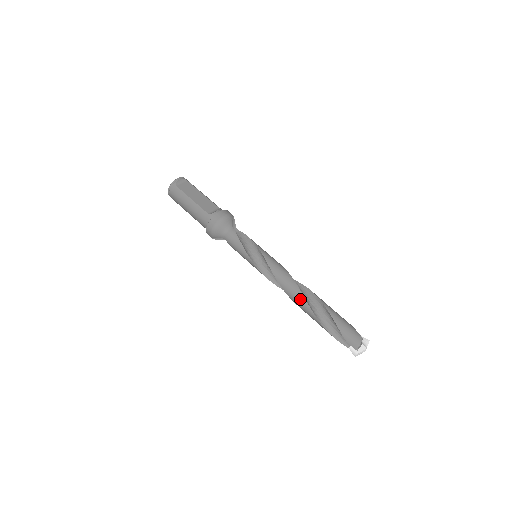
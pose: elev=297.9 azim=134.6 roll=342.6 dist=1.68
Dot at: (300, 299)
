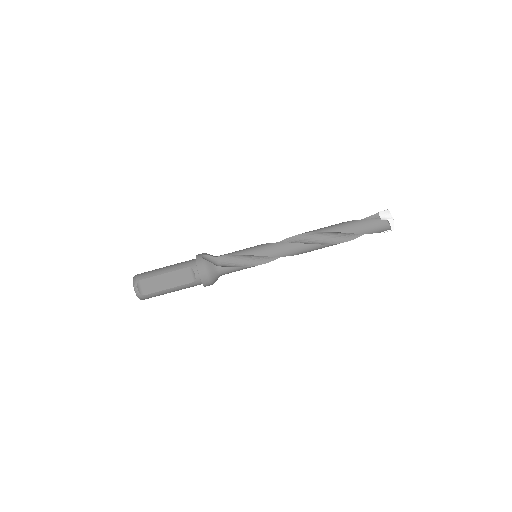
Dot at: occluded
